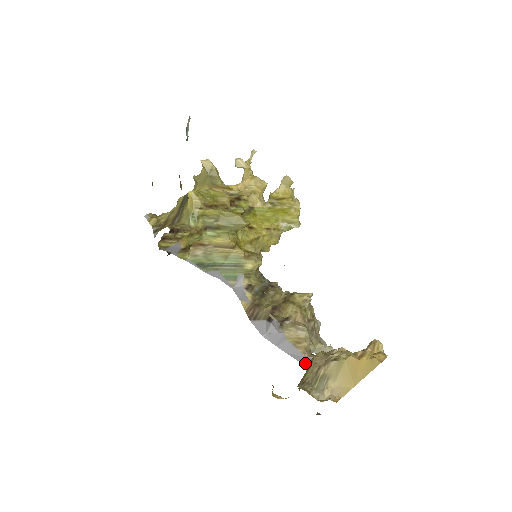
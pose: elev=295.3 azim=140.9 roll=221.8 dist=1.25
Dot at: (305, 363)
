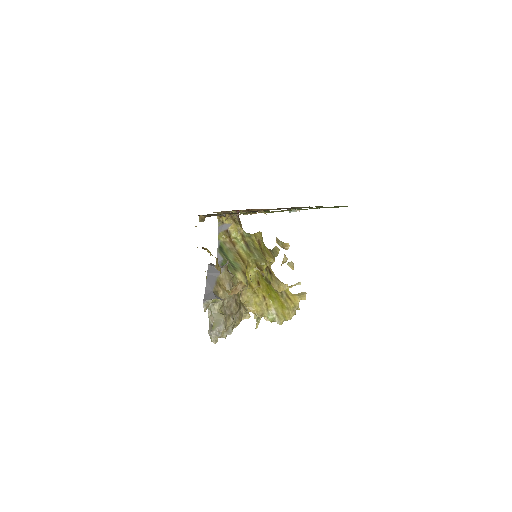
Dot at: (207, 293)
